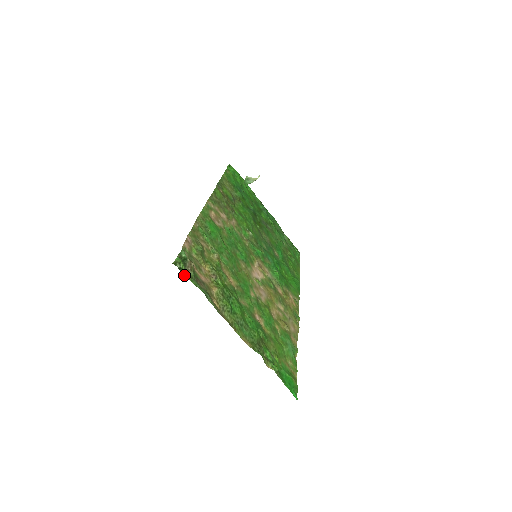
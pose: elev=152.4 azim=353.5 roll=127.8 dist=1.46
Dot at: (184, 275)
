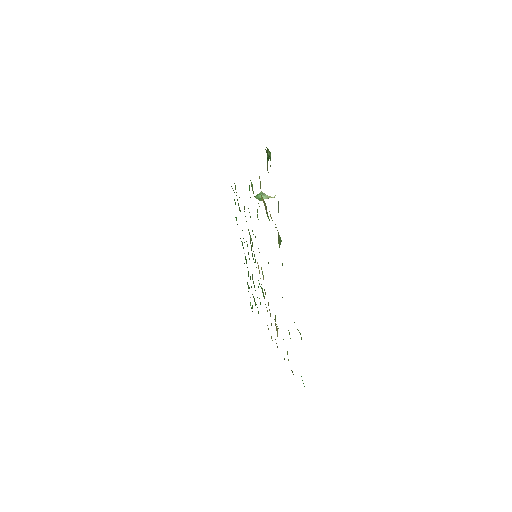
Dot at: (270, 166)
